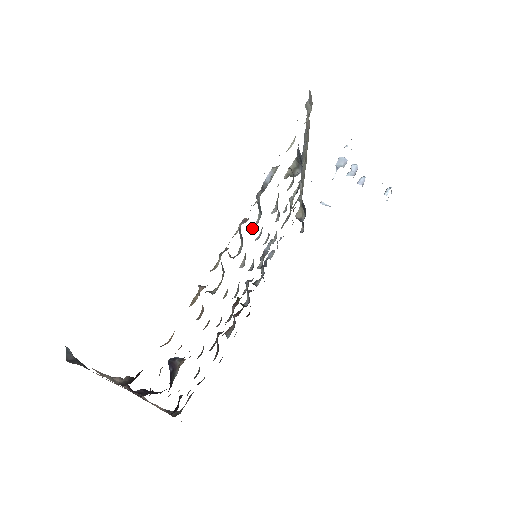
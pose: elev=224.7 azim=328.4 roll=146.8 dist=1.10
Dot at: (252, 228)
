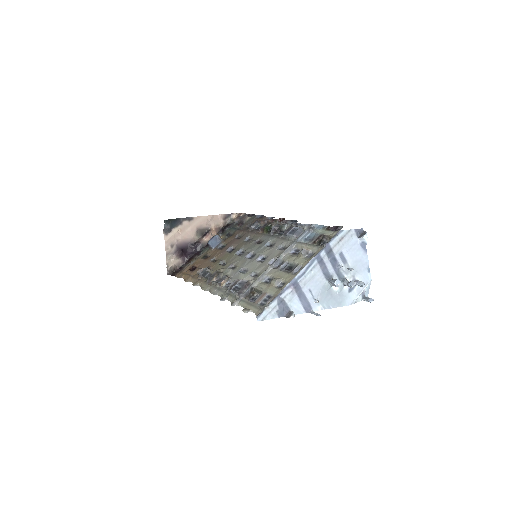
Dot at: (229, 281)
